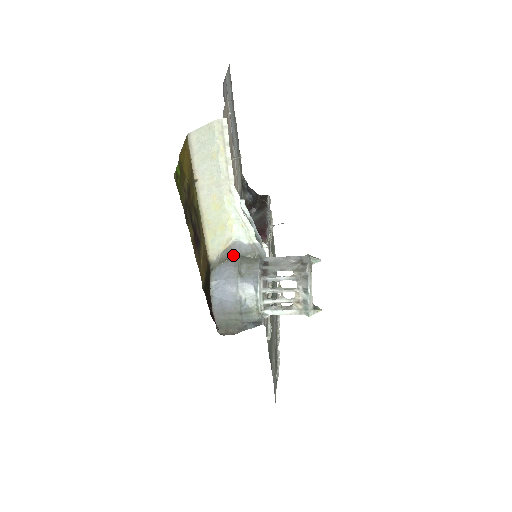
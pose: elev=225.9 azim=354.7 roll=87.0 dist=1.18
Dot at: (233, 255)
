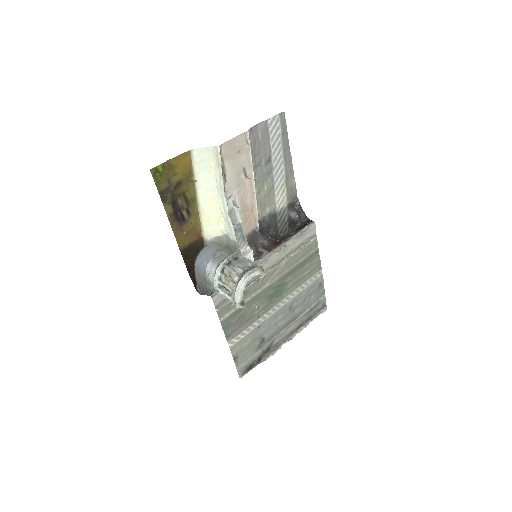
Dot at: (225, 243)
